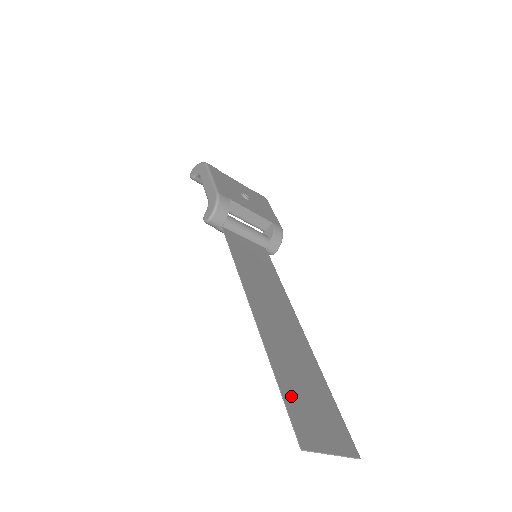
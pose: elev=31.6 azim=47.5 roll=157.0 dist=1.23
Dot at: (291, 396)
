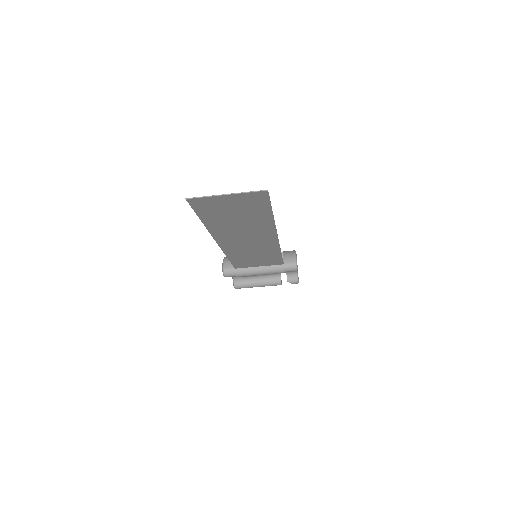
Dot at: (209, 215)
